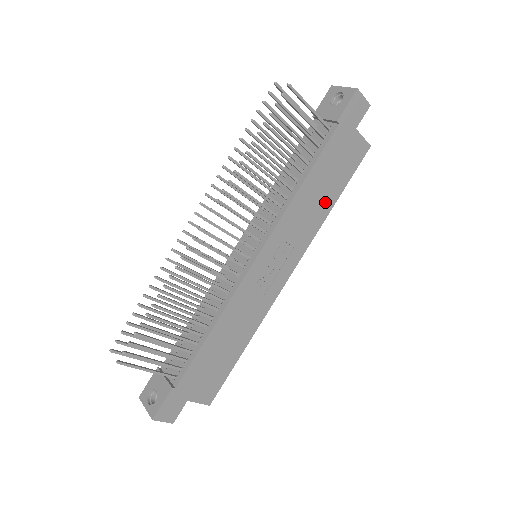
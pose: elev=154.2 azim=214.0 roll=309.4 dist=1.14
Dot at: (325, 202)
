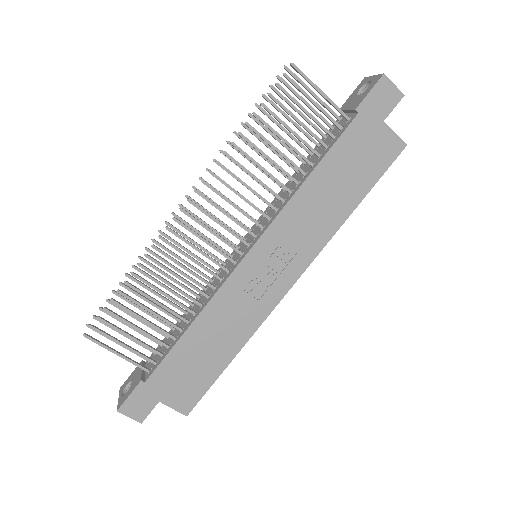
Dot at: (341, 204)
